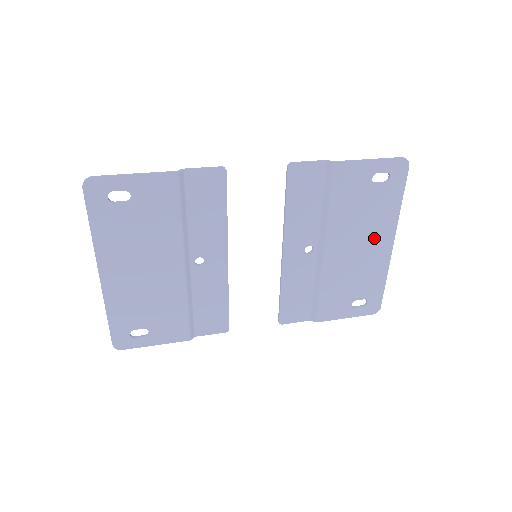
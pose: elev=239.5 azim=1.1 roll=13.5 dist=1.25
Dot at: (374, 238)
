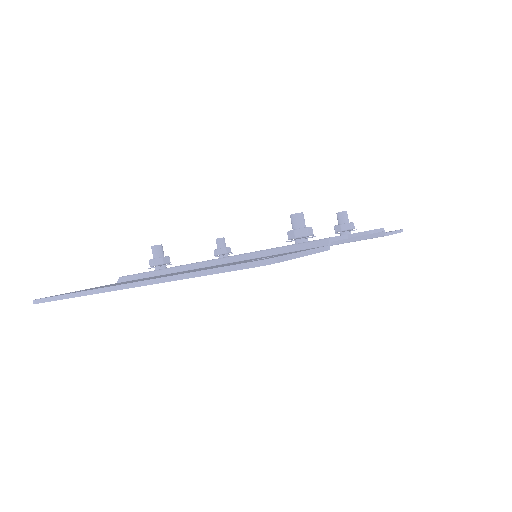
Dot at: occluded
